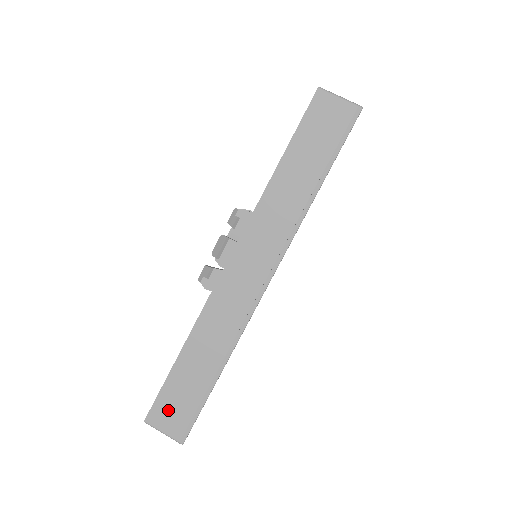
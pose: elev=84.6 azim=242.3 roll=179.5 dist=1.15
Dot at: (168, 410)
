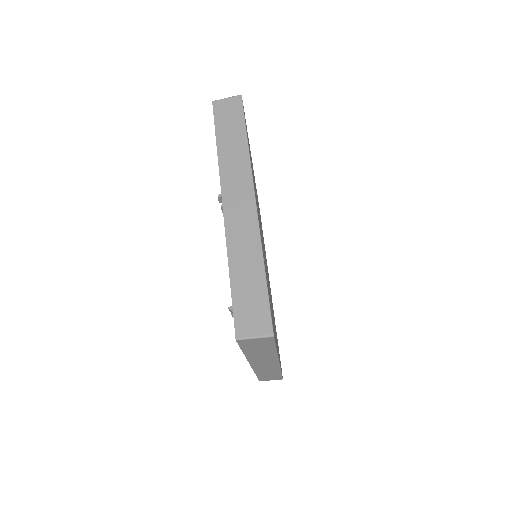
Dot at: (267, 379)
